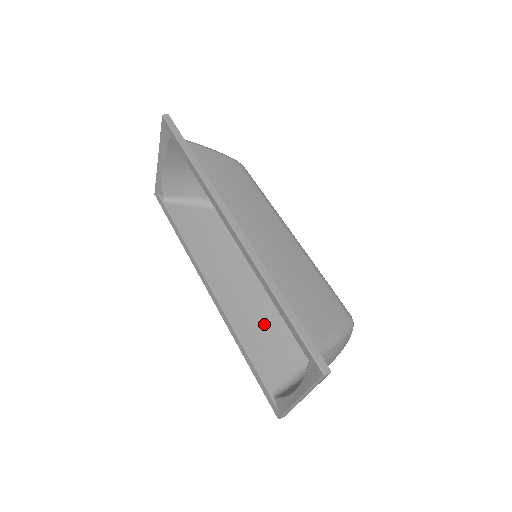
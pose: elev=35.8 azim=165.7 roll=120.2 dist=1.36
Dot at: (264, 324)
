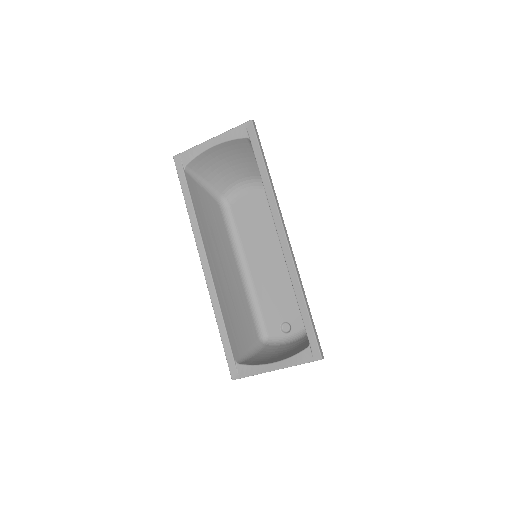
Dot at: (234, 306)
